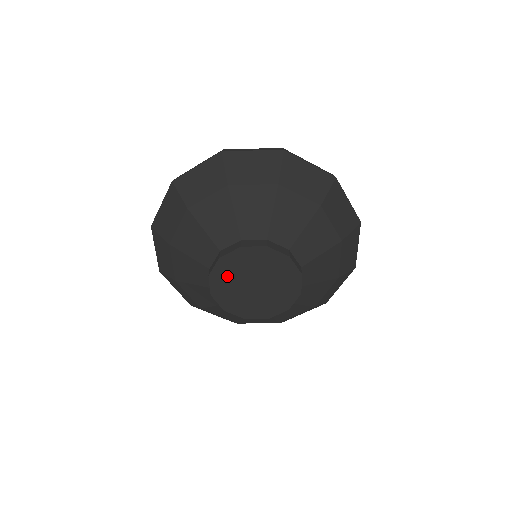
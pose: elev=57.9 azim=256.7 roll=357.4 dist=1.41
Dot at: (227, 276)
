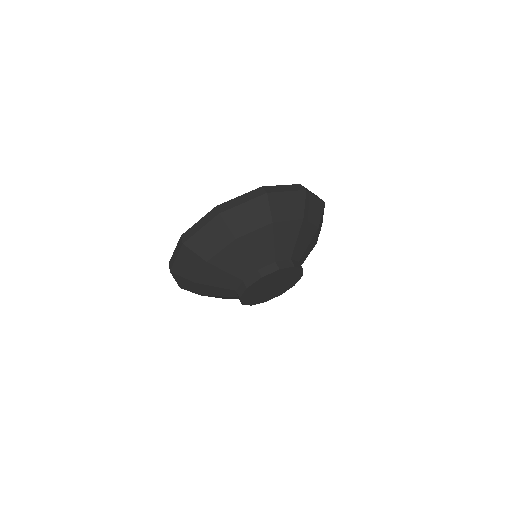
Dot at: (259, 286)
